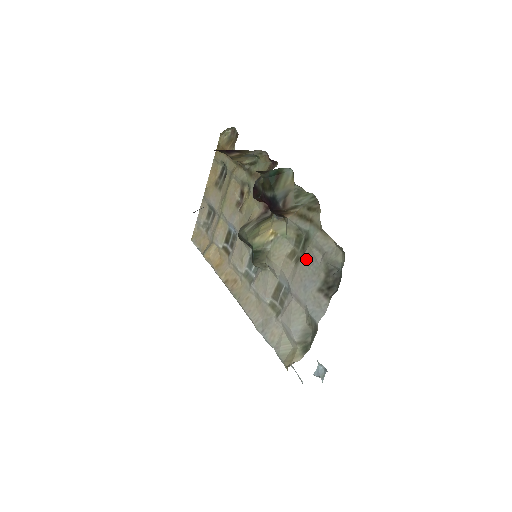
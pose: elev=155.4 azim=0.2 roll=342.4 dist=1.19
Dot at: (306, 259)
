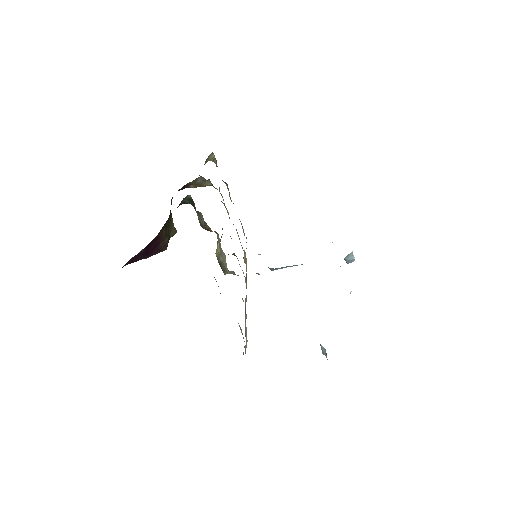
Dot at: occluded
